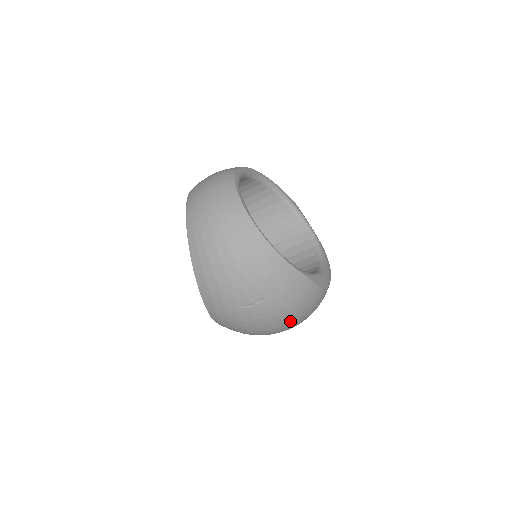
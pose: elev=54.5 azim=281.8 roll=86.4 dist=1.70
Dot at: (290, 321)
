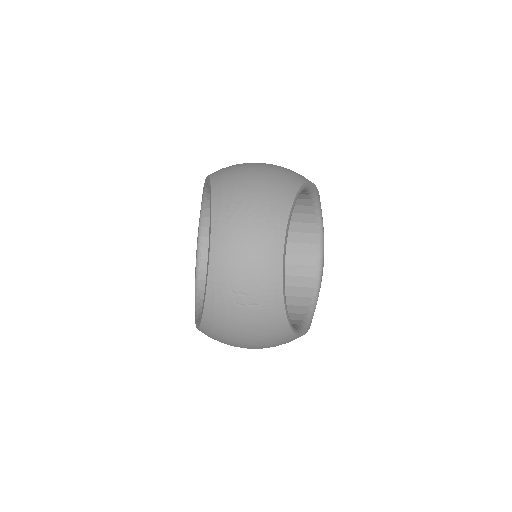
Dot at: occluded
